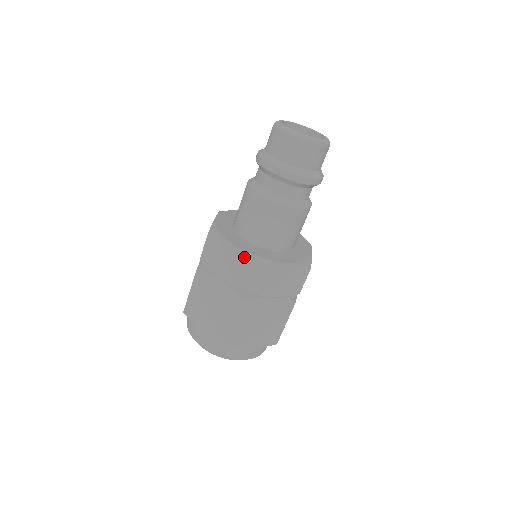
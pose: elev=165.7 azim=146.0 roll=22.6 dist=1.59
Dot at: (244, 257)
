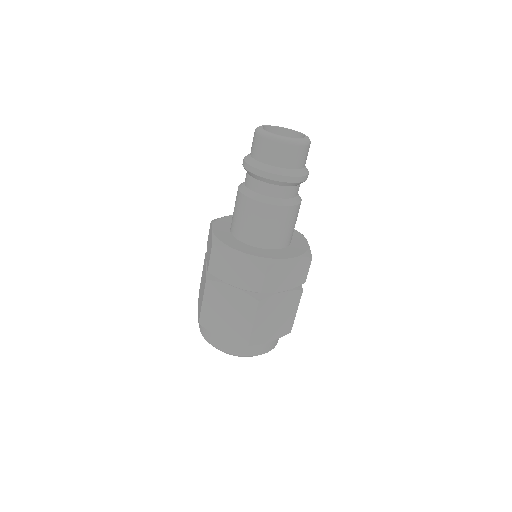
Dot at: occluded
